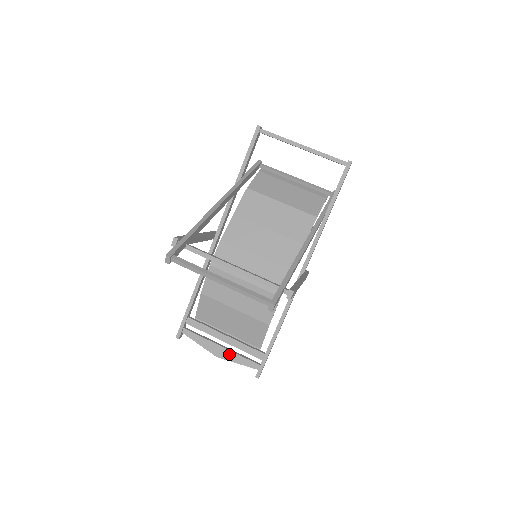
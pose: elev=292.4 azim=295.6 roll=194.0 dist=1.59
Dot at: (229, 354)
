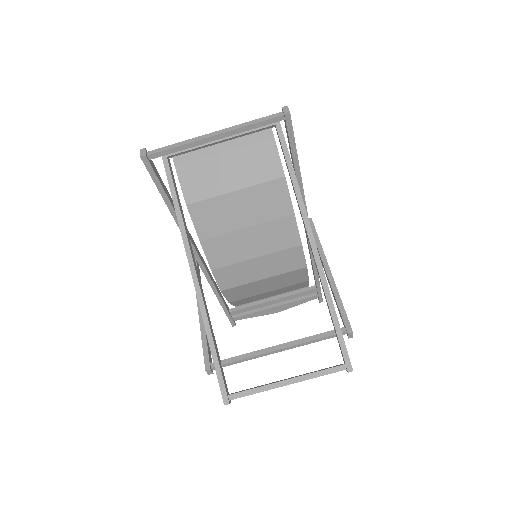
Dot at: (286, 306)
